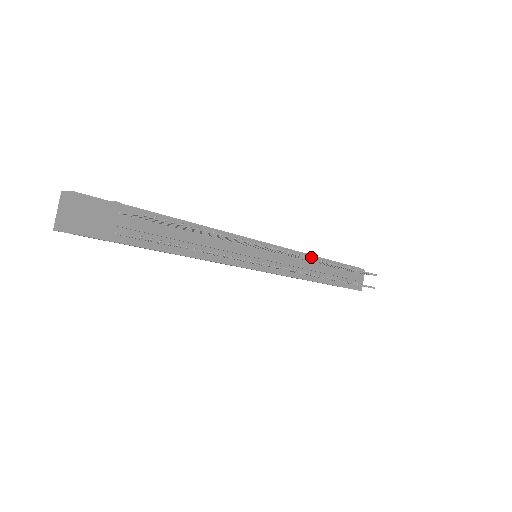
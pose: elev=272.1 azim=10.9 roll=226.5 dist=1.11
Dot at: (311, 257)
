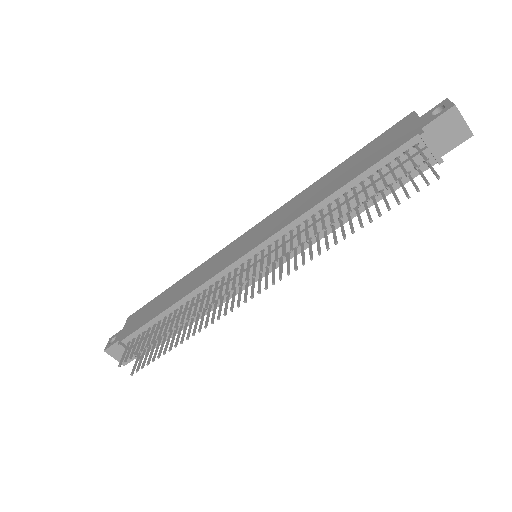
Dot at: (274, 261)
